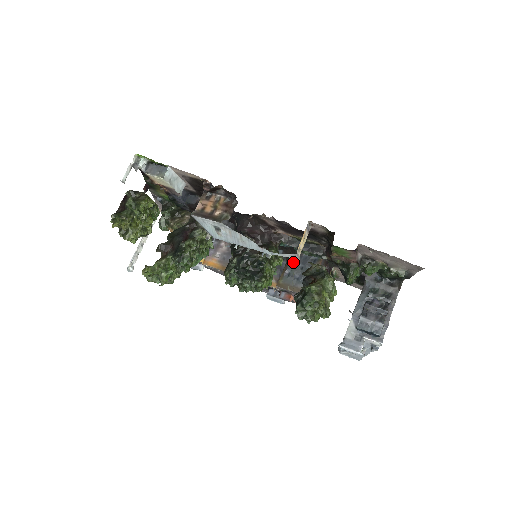
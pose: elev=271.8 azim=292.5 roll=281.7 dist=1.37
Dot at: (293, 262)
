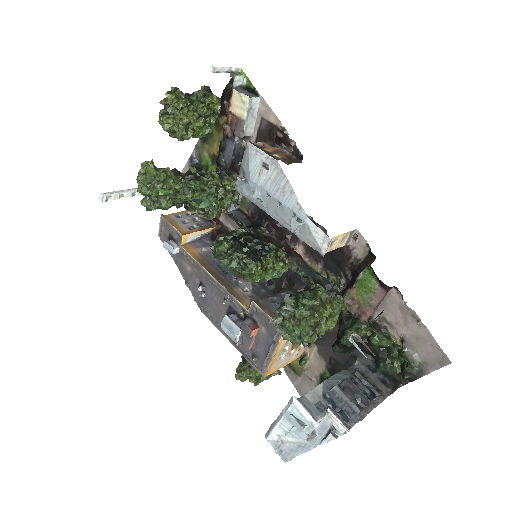
Dot at: occluded
